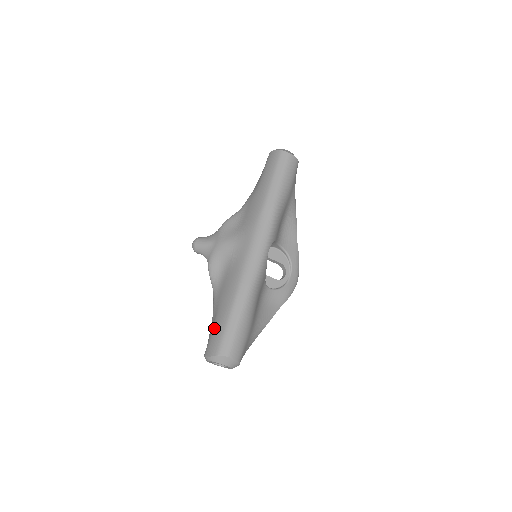
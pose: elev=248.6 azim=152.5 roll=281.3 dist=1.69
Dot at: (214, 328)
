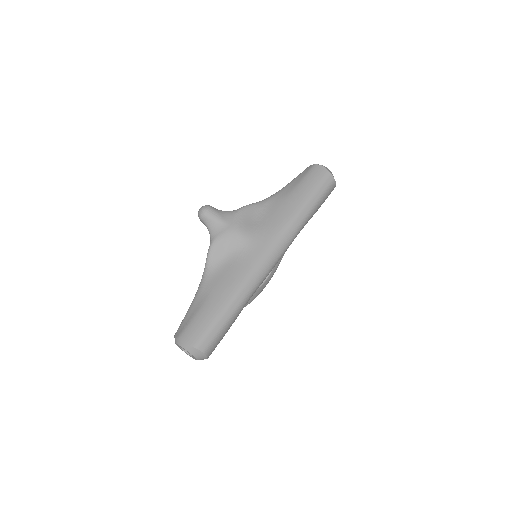
Dot at: (199, 316)
